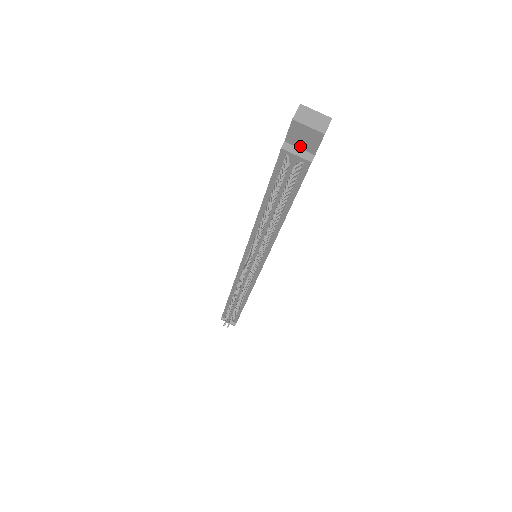
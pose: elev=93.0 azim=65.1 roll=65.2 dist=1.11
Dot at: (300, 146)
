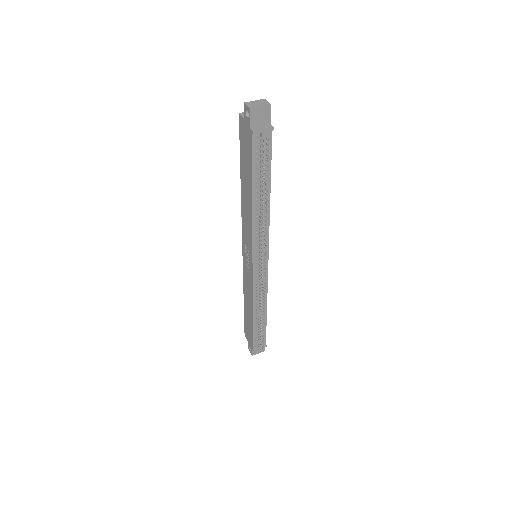
Dot at: (260, 125)
